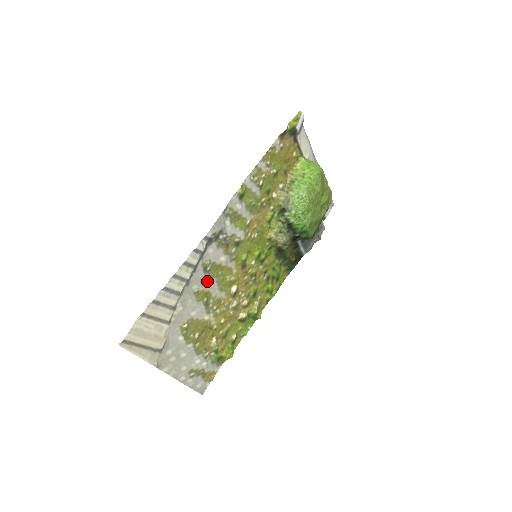
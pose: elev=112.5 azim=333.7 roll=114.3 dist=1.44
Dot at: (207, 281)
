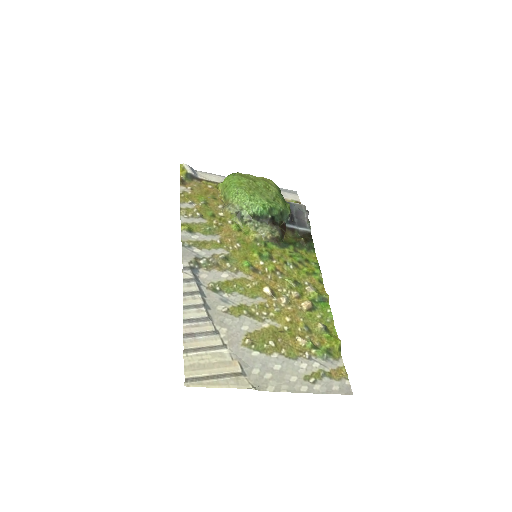
Dot at: (229, 298)
